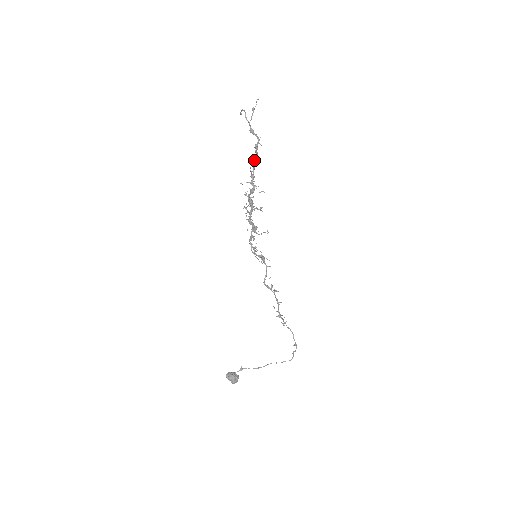
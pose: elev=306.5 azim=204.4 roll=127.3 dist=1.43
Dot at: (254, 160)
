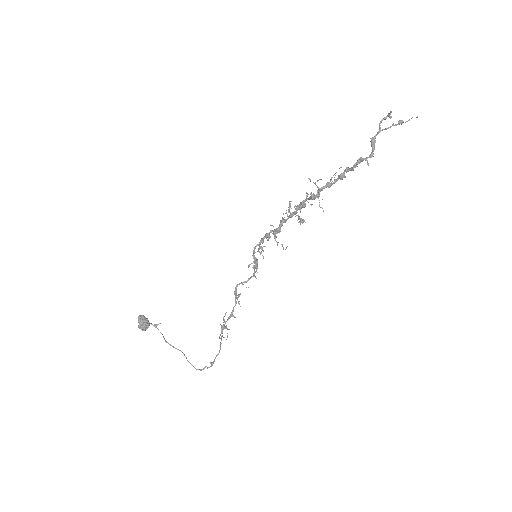
Dot at: (345, 171)
